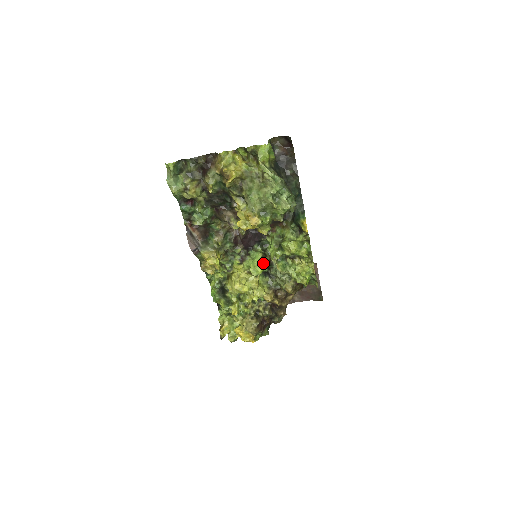
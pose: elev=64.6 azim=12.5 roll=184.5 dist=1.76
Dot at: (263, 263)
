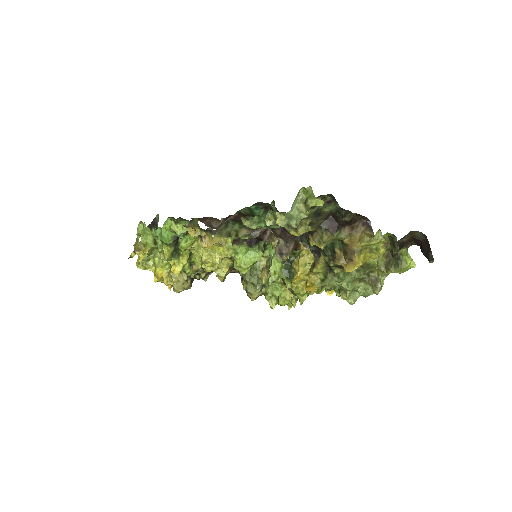
Dot at: (254, 263)
